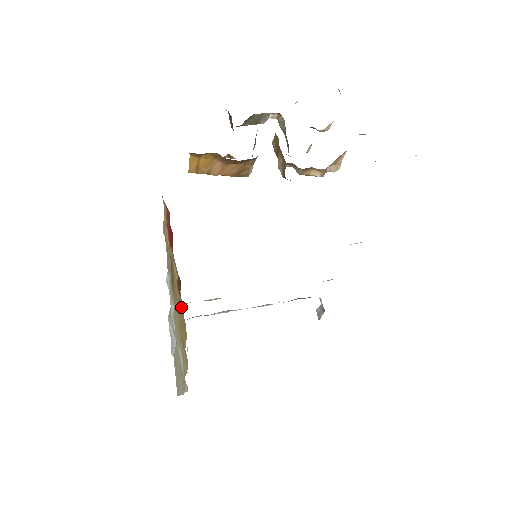
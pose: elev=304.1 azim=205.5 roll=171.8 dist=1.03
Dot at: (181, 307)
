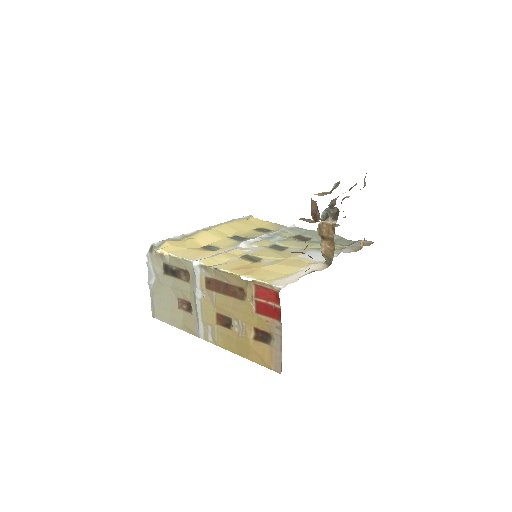
Dot at: (267, 352)
